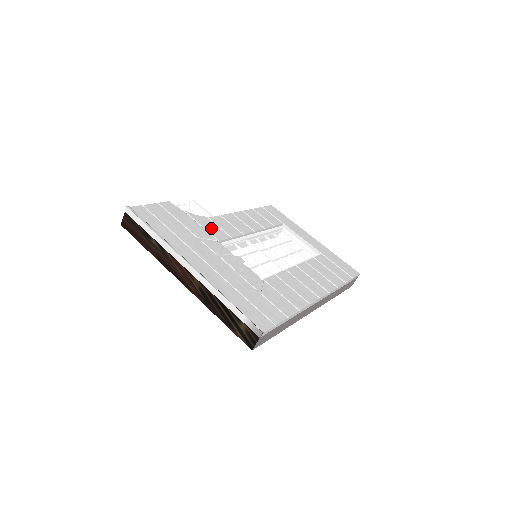
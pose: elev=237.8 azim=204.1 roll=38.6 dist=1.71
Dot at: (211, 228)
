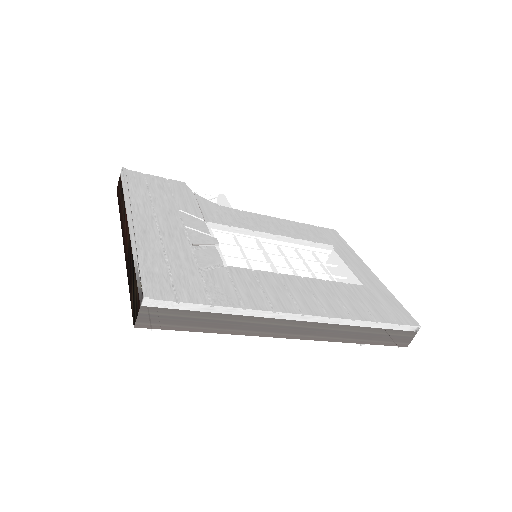
Dot at: (211, 211)
